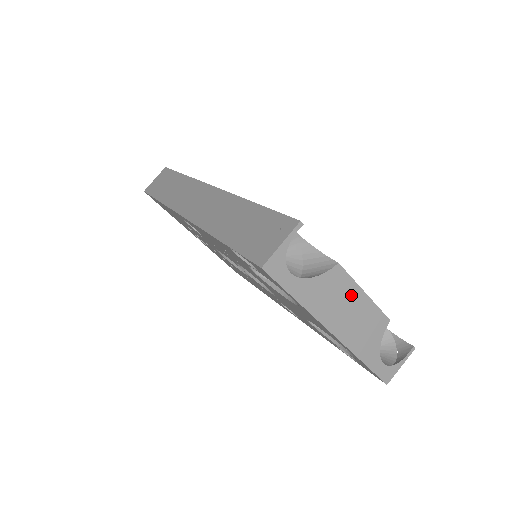
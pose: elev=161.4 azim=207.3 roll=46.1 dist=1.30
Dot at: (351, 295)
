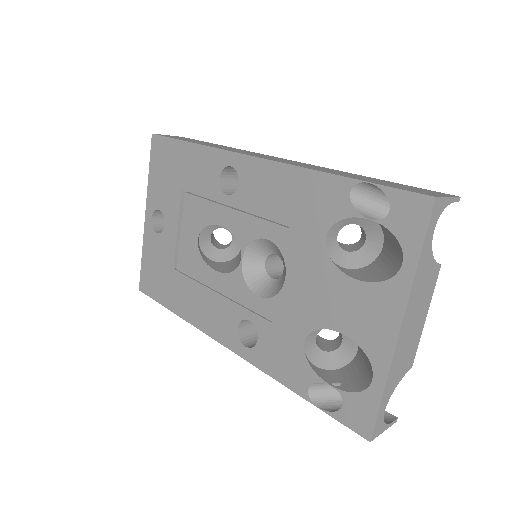
Dot at: (424, 306)
